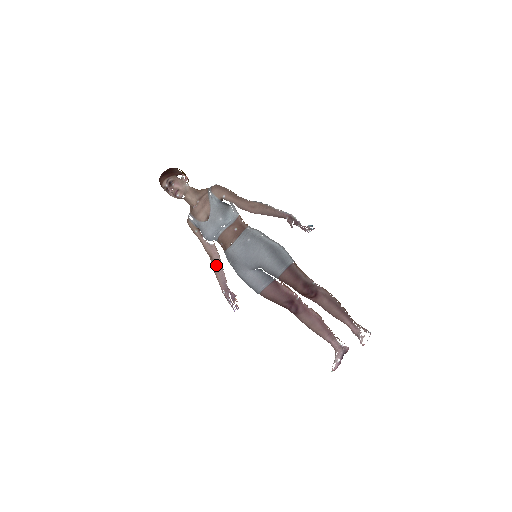
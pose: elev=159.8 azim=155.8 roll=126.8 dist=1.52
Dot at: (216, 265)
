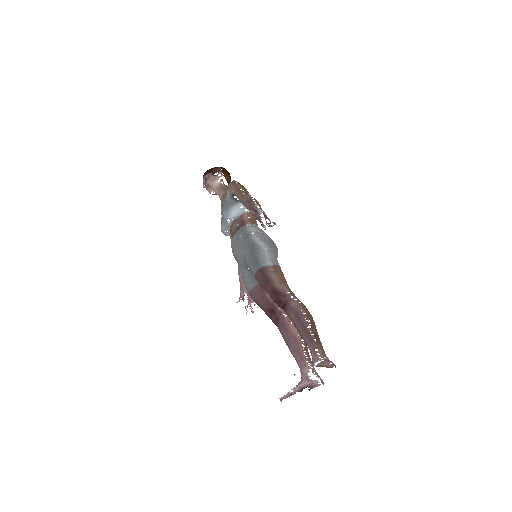
Dot at: occluded
